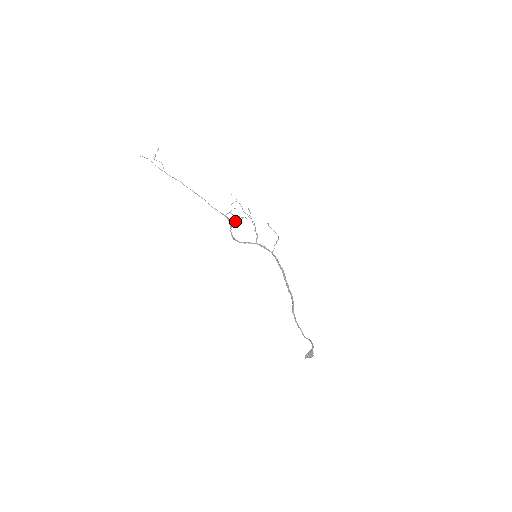
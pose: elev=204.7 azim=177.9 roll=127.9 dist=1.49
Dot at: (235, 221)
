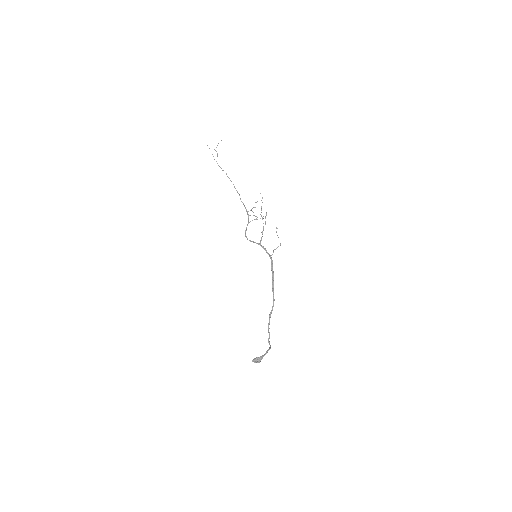
Dot at: (254, 219)
